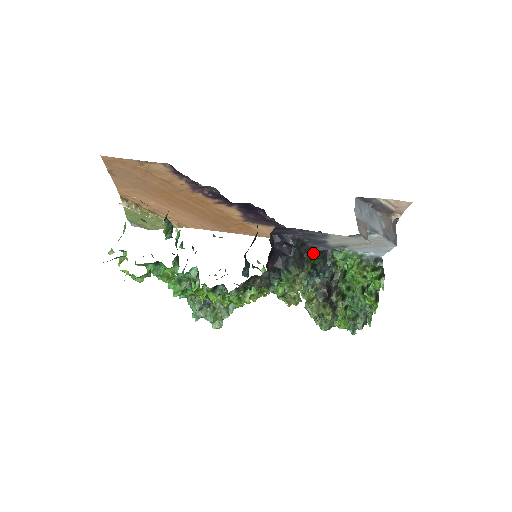
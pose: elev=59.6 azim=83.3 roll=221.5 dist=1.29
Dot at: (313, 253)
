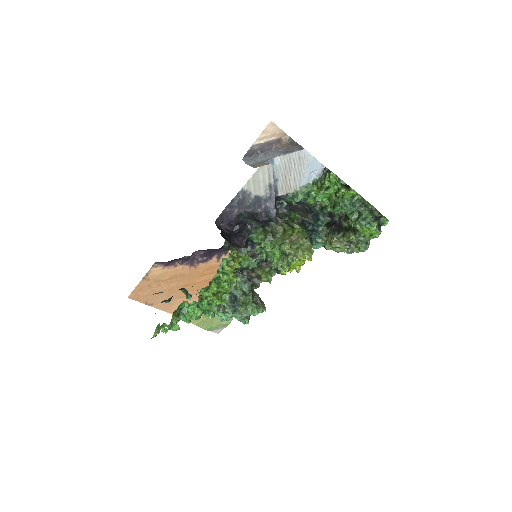
Dot at: (283, 215)
